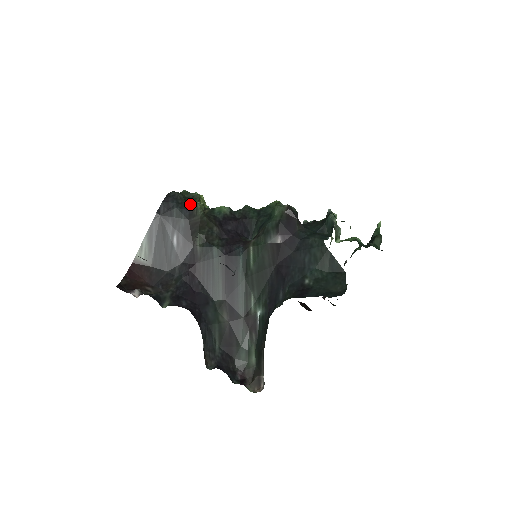
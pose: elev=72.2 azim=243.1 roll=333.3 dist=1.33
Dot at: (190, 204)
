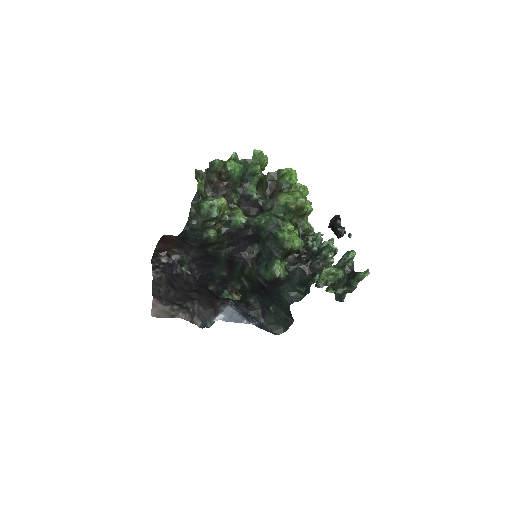
Dot at: (205, 233)
